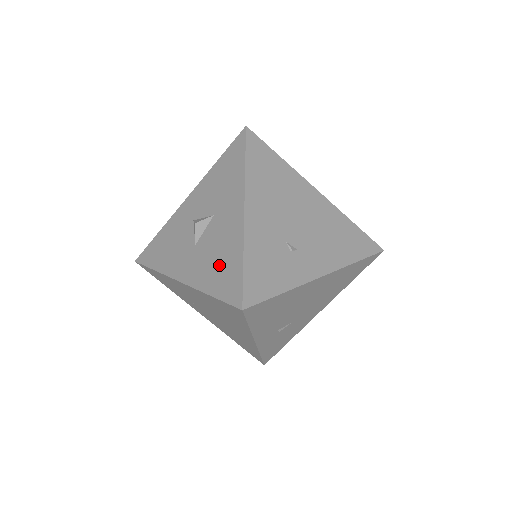
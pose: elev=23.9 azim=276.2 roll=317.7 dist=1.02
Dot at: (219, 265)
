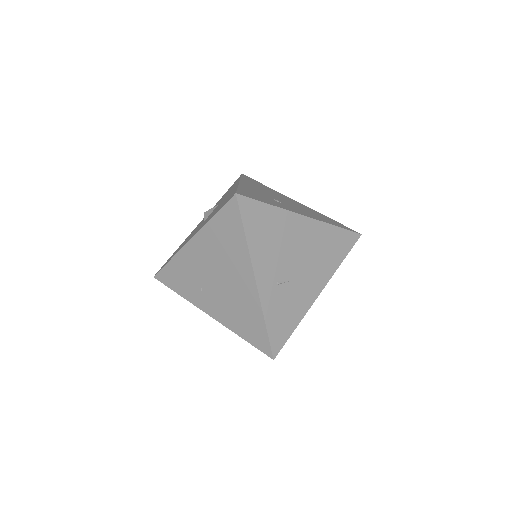
Dot at: (220, 206)
